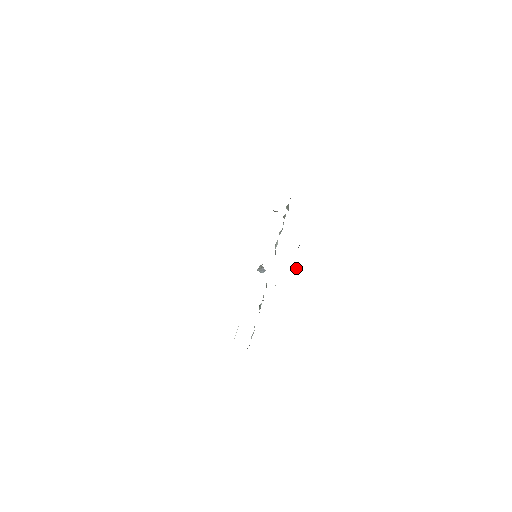
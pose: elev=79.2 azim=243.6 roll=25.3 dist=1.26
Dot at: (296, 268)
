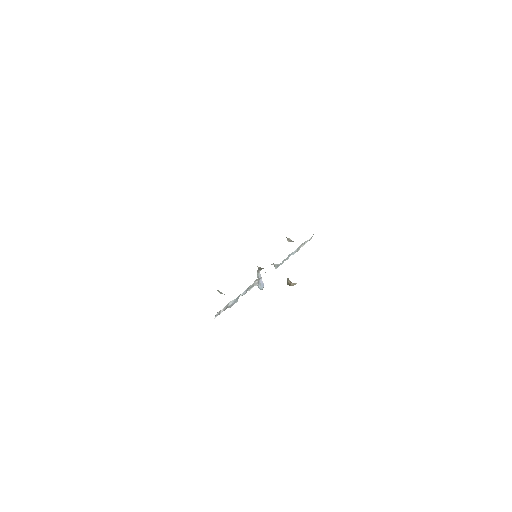
Dot at: (288, 280)
